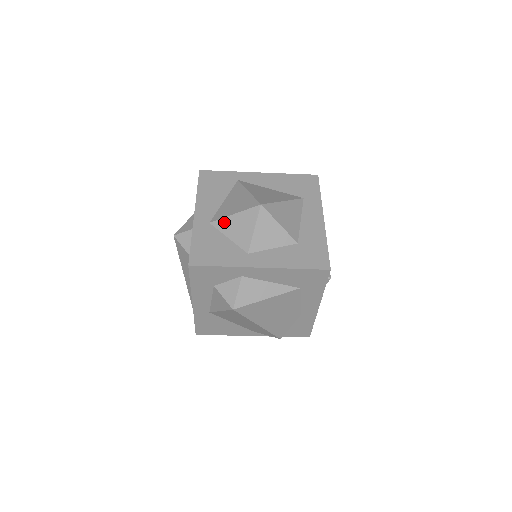
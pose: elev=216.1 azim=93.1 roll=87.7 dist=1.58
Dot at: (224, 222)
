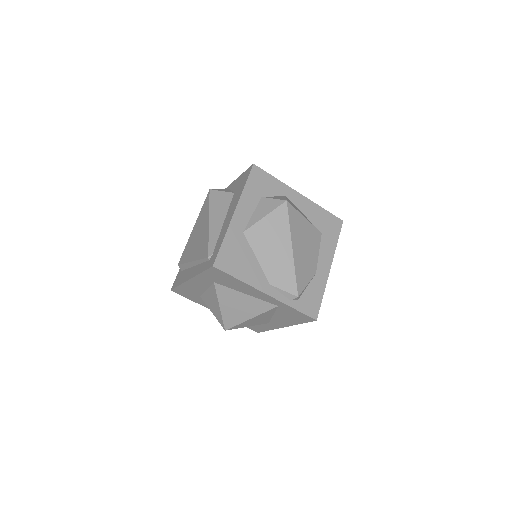
Dot at: occluded
